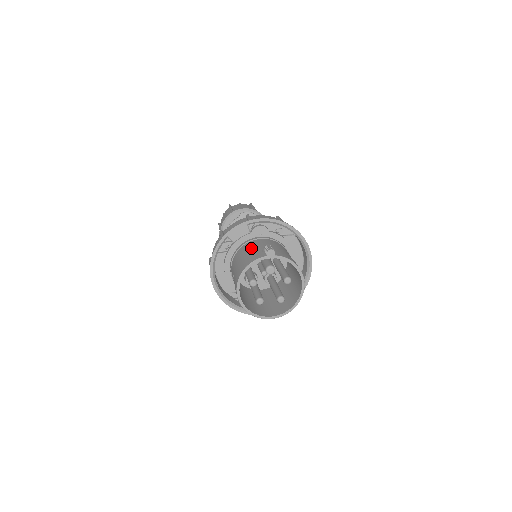
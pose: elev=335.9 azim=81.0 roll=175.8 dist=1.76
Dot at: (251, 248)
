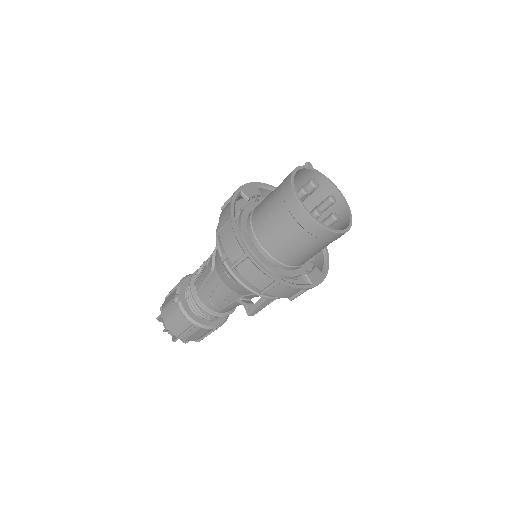
Dot at: occluded
